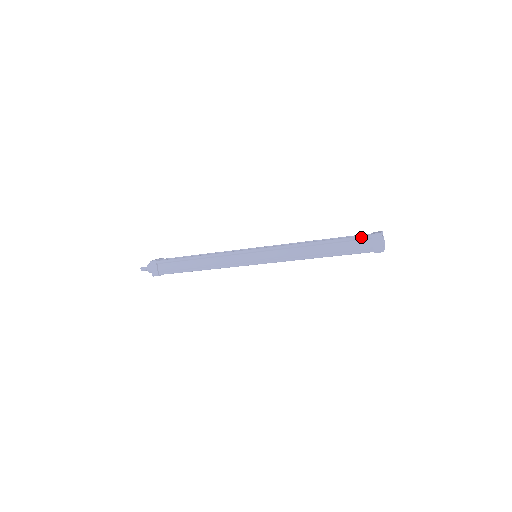
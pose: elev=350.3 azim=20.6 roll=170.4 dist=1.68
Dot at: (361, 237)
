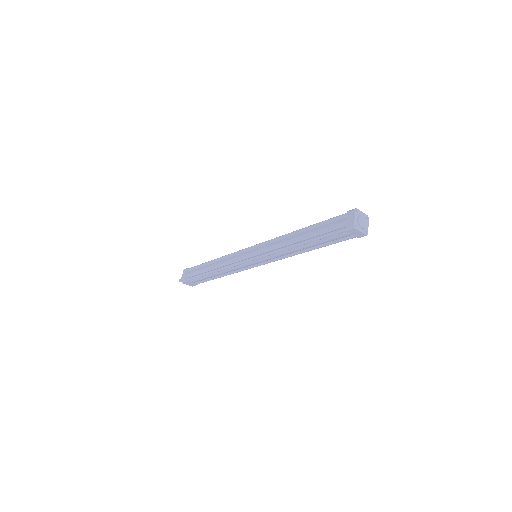
Dot at: (338, 216)
